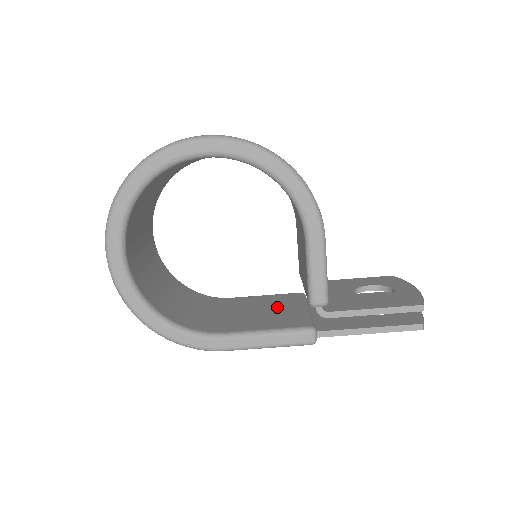
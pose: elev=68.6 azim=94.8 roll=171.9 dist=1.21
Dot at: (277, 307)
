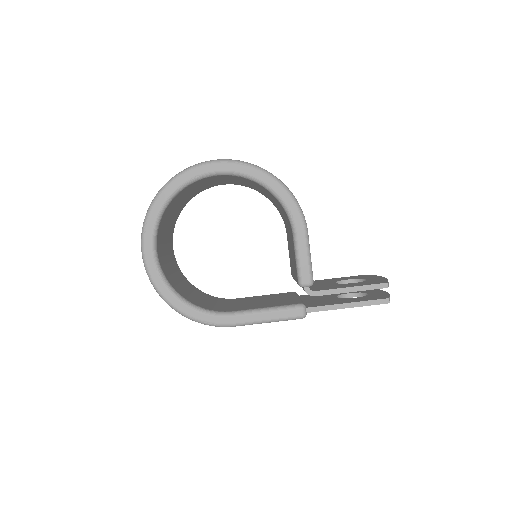
Dot at: (274, 298)
